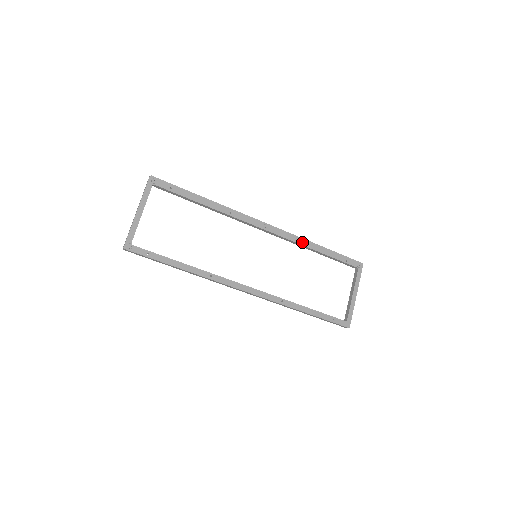
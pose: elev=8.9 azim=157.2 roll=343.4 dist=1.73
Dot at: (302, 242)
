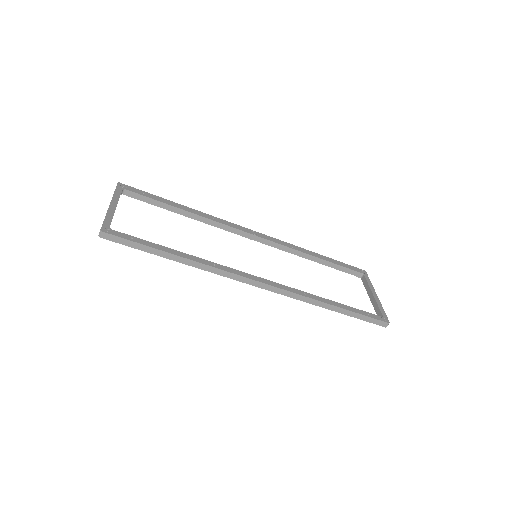
Dot at: (297, 249)
